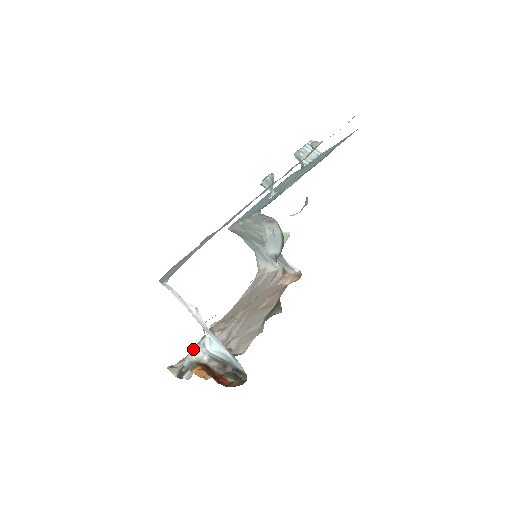
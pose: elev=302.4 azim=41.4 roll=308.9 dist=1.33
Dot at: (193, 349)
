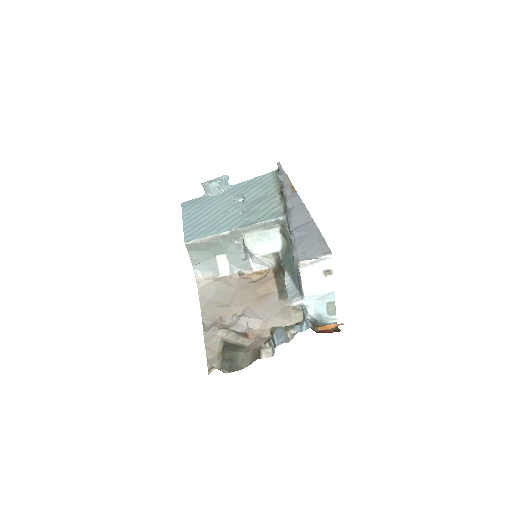
Dot at: (209, 352)
